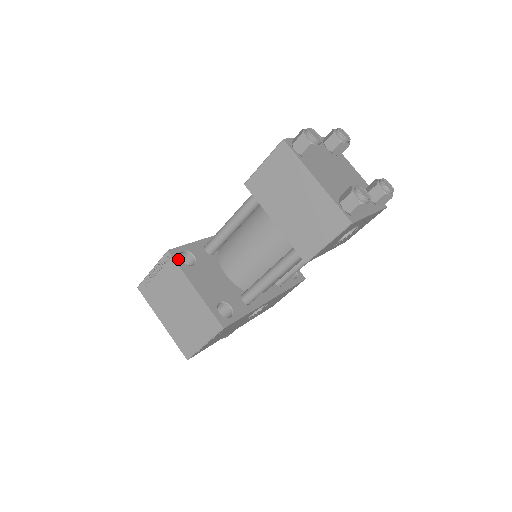
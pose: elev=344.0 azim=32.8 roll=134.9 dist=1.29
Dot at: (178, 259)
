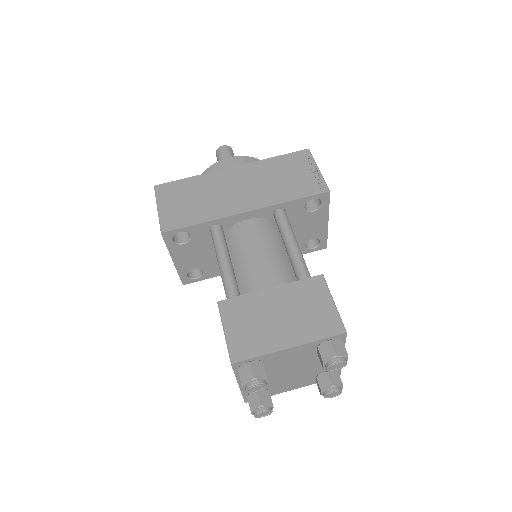
Dot at: (169, 240)
